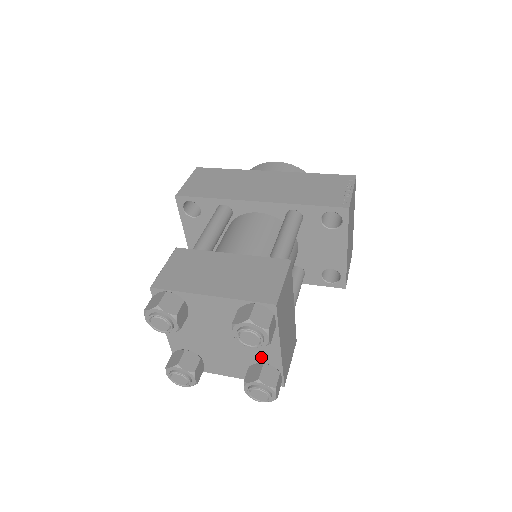
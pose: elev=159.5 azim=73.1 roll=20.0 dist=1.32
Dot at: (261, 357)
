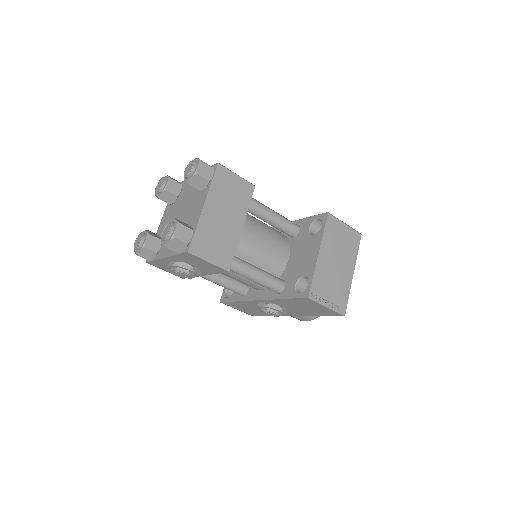
Dot at: (191, 221)
